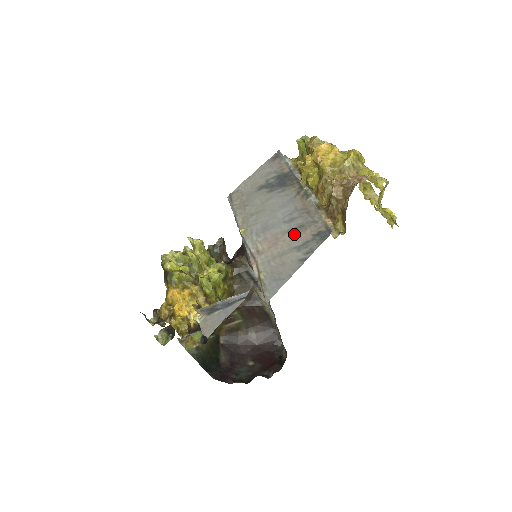
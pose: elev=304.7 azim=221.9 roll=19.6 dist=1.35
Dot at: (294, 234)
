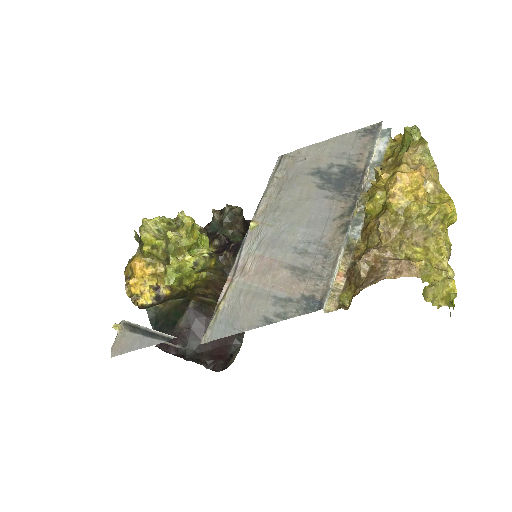
Dot at: (289, 276)
